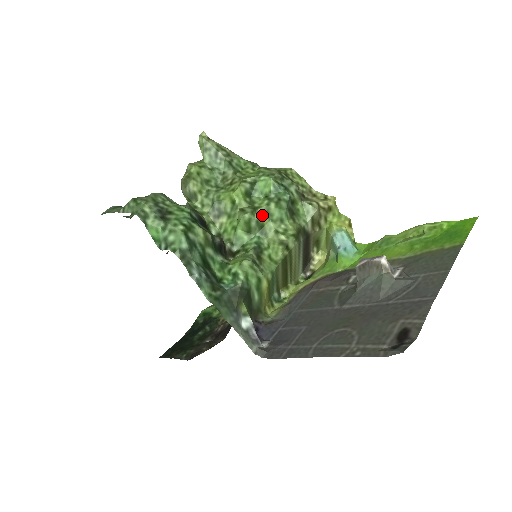
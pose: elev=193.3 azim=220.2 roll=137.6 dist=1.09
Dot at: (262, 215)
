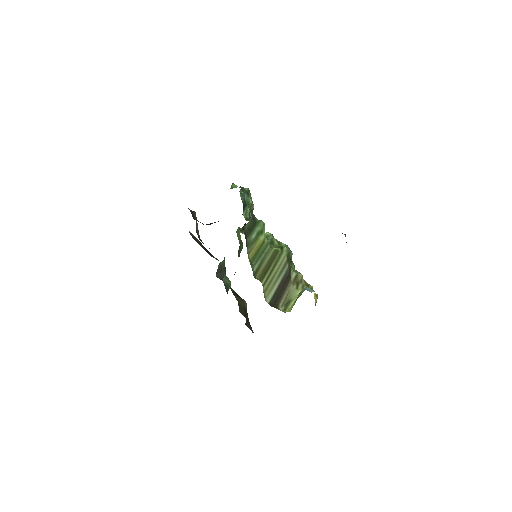
Dot at: (276, 240)
